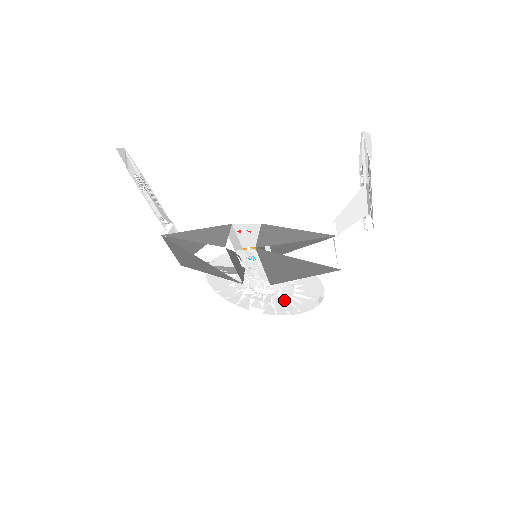
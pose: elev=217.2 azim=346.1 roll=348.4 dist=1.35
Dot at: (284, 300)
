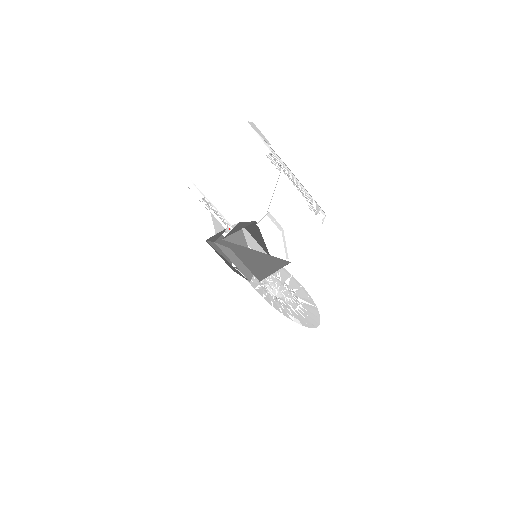
Dot at: (296, 306)
